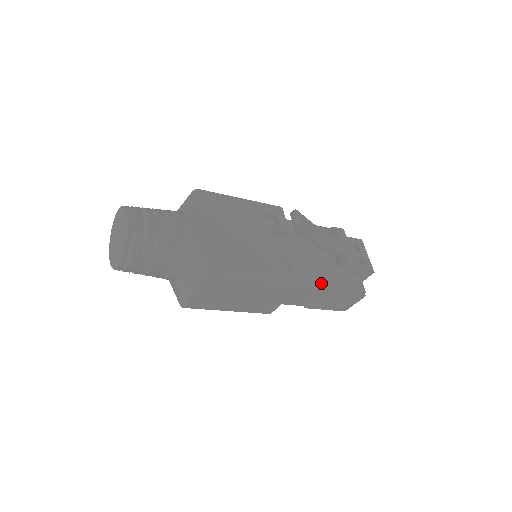
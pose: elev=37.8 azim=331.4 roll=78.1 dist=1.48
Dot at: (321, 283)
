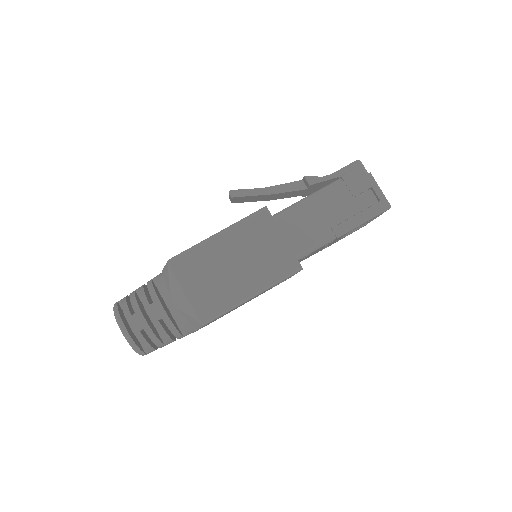
Dot at: (300, 200)
